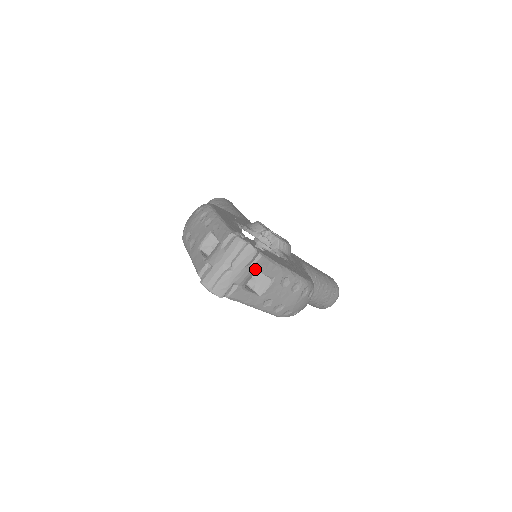
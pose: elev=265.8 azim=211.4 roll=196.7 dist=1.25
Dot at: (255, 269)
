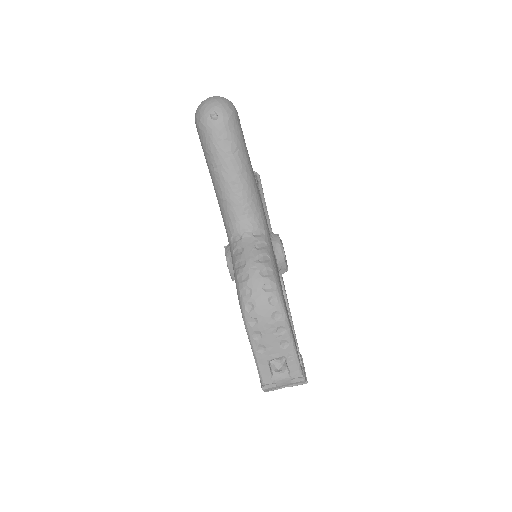
Dot at: occluded
